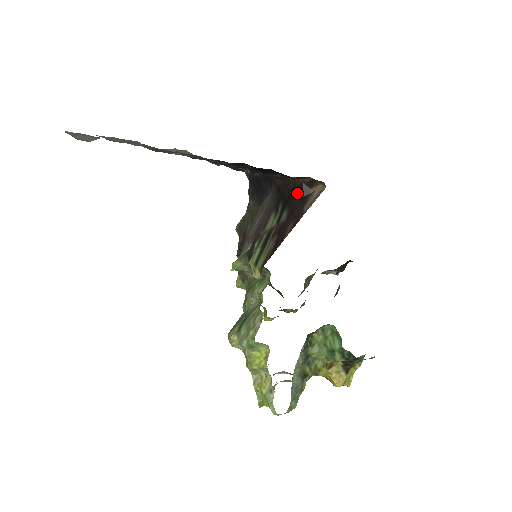
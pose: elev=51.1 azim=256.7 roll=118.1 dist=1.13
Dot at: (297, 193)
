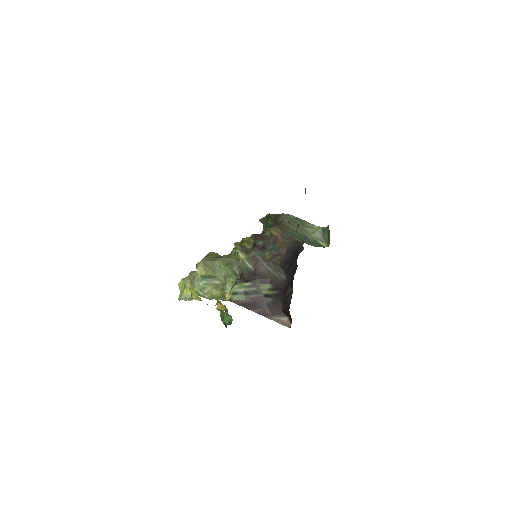
Dot at: (284, 306)
